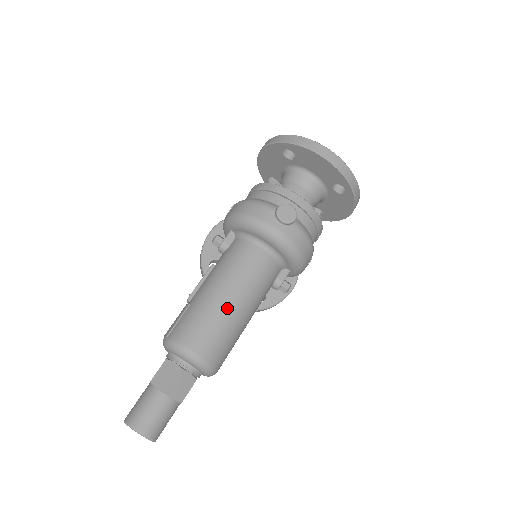
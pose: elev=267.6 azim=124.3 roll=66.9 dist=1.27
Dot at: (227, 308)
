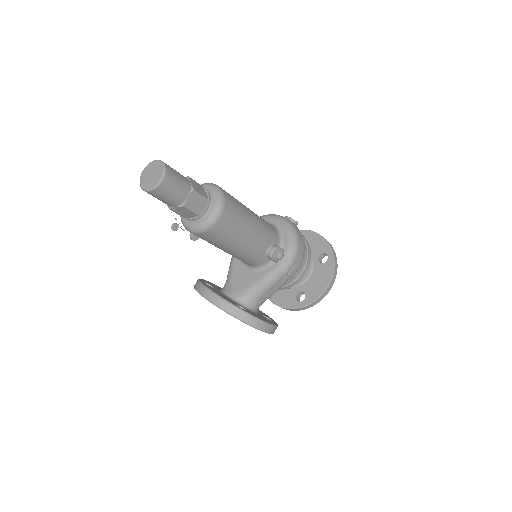
Dot at: occluded
